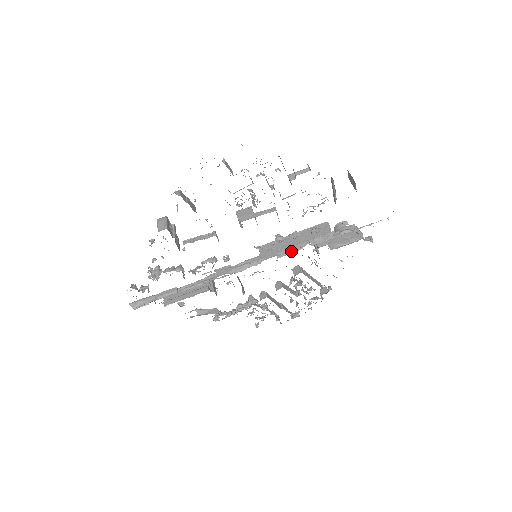
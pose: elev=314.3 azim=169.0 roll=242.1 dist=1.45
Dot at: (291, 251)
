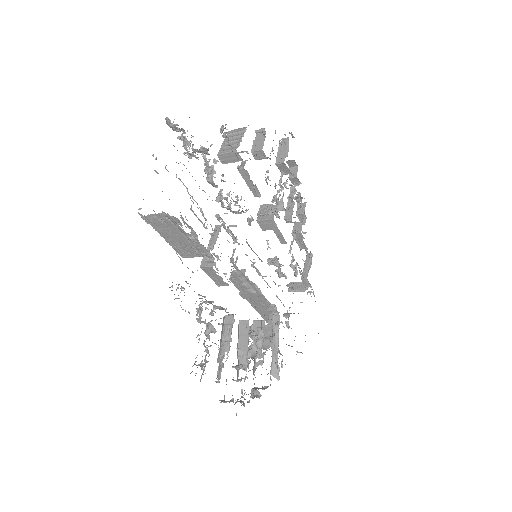
Dot at: occluded
